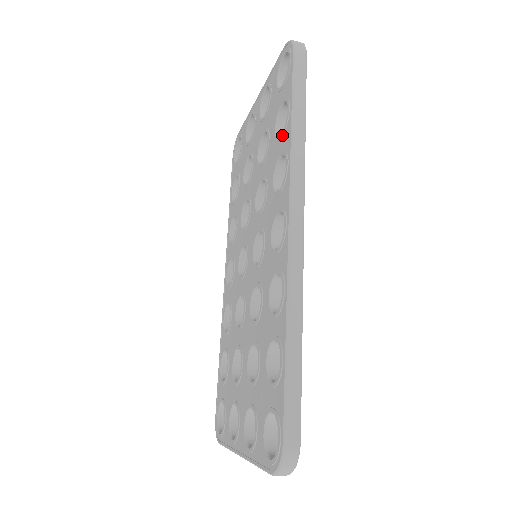
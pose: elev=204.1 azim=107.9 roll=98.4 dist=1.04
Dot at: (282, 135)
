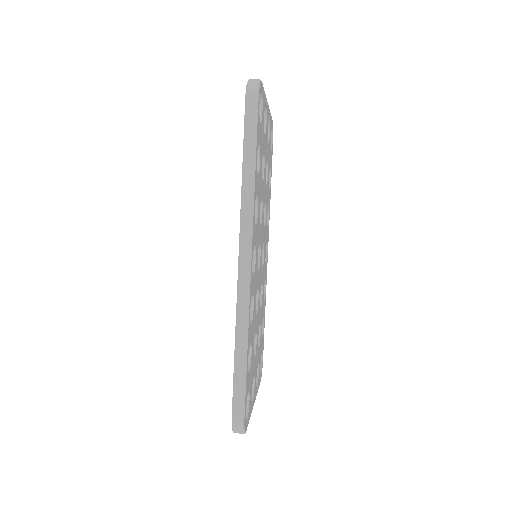
Dot at: occluded
